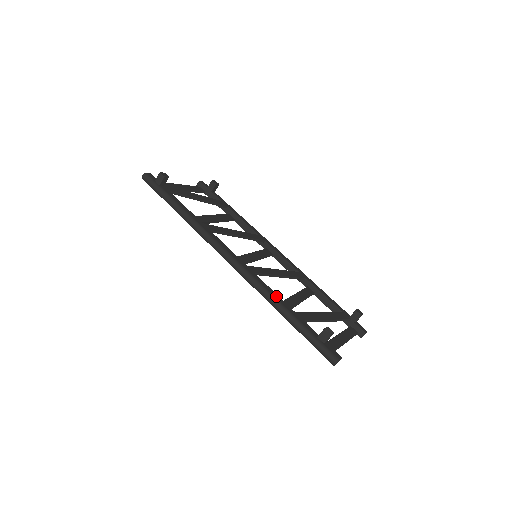
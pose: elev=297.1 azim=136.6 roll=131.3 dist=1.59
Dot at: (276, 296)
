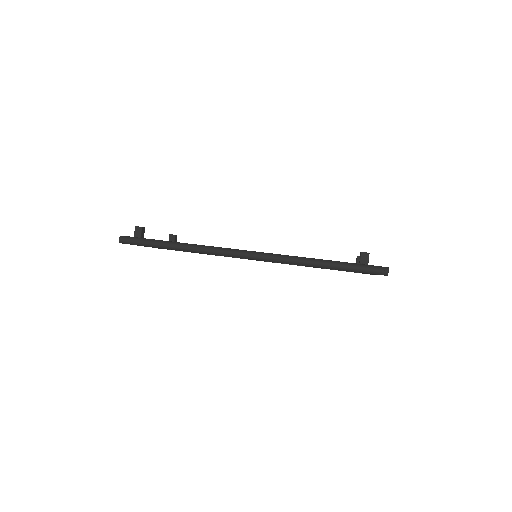
Dot at: (304, 257)
